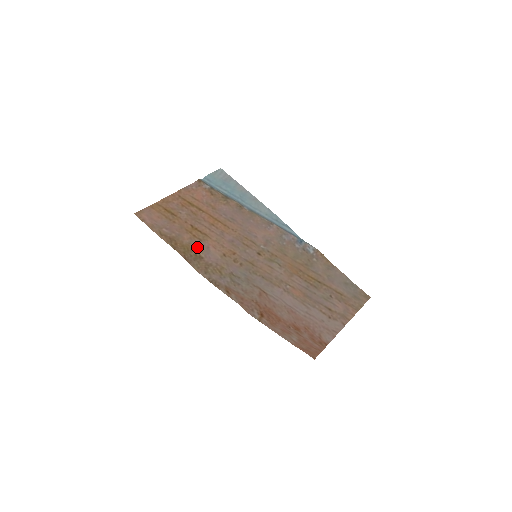
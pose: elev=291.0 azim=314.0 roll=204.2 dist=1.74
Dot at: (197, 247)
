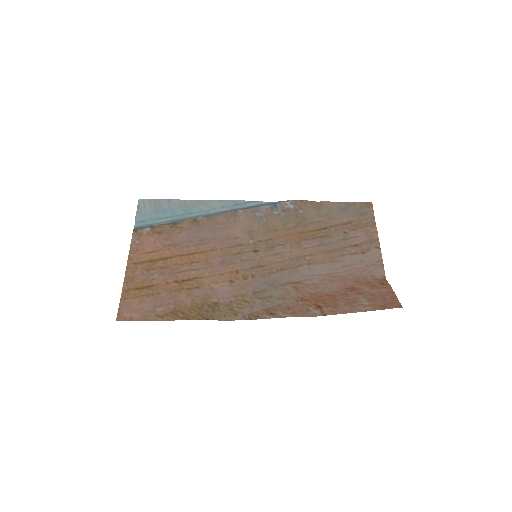
Dot at: (202, 297)
